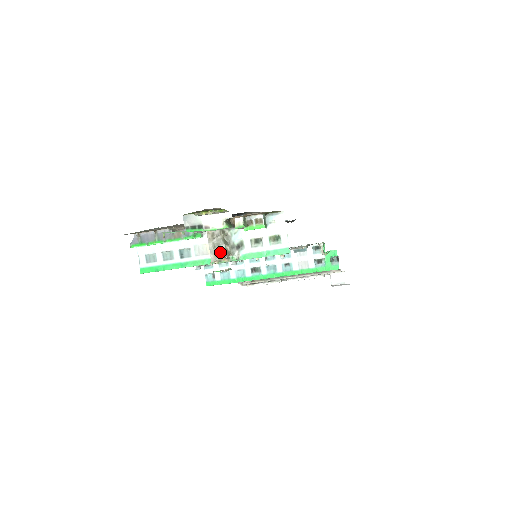
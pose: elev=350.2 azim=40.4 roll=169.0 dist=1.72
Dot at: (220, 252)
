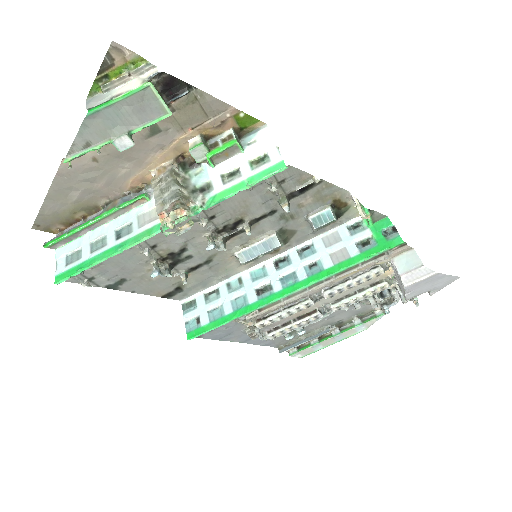
Dot at: (170, 196)
